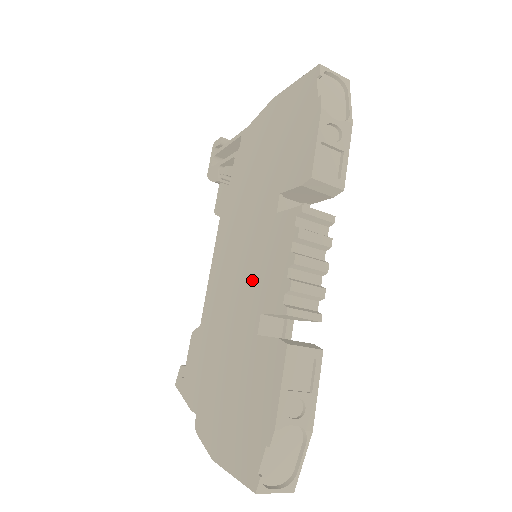
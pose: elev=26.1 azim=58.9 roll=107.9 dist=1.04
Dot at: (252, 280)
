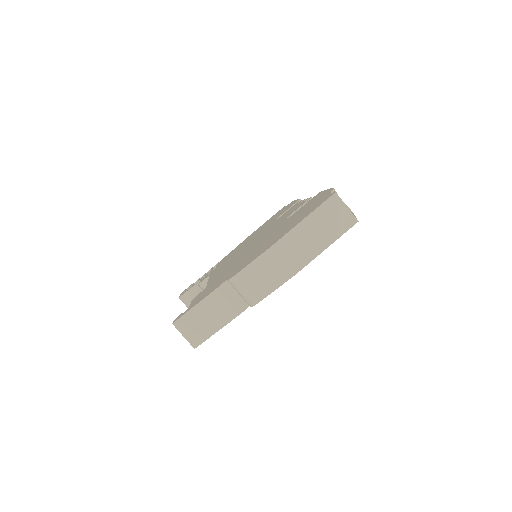
Dot at: (269, 230)
